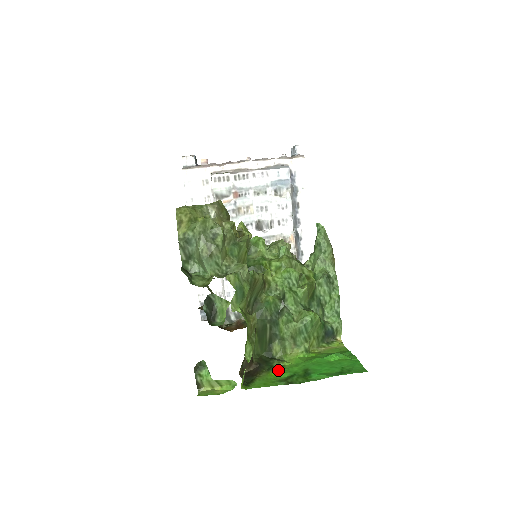
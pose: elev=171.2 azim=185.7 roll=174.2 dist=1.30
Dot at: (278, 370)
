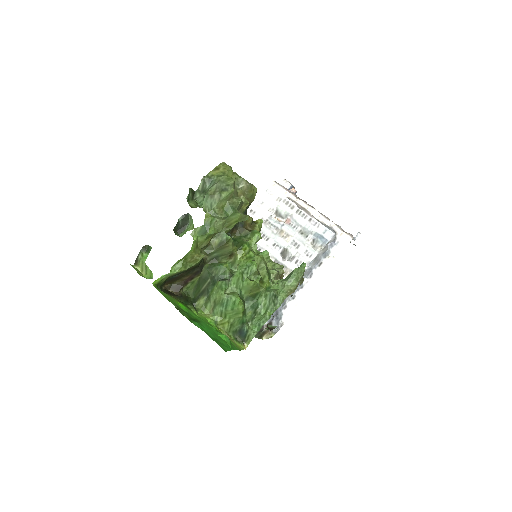
Dot at: (185, 306)
